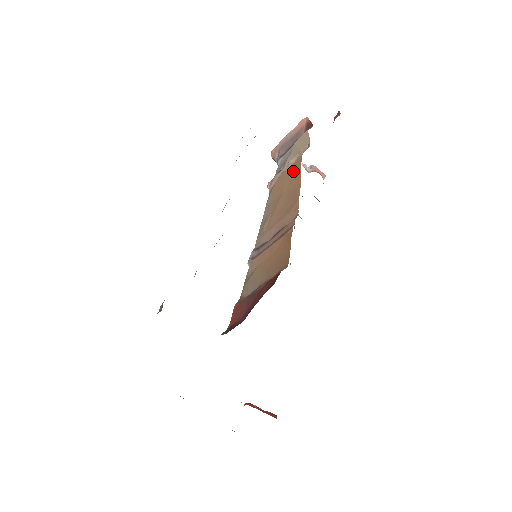
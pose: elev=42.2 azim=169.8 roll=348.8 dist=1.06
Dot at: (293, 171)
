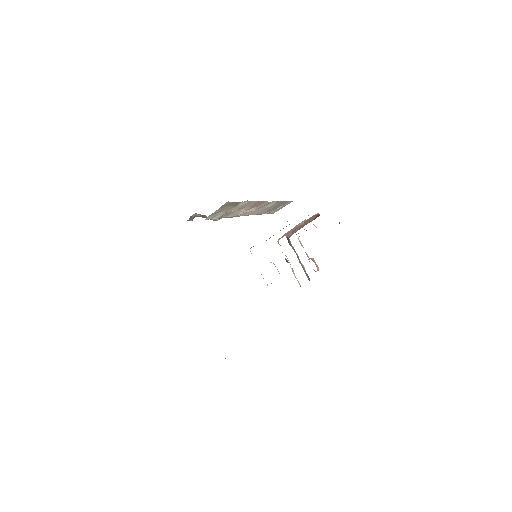
Dot at: occluded
